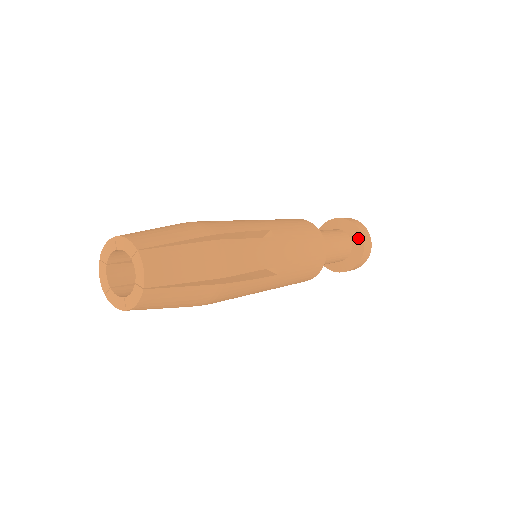
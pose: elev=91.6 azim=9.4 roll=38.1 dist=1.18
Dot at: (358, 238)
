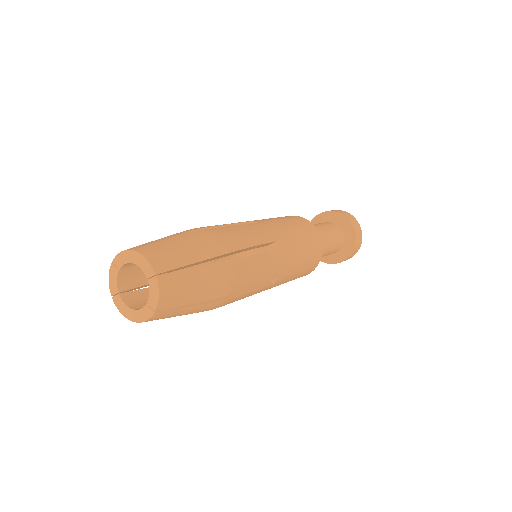
Dot at: (340, 218)
